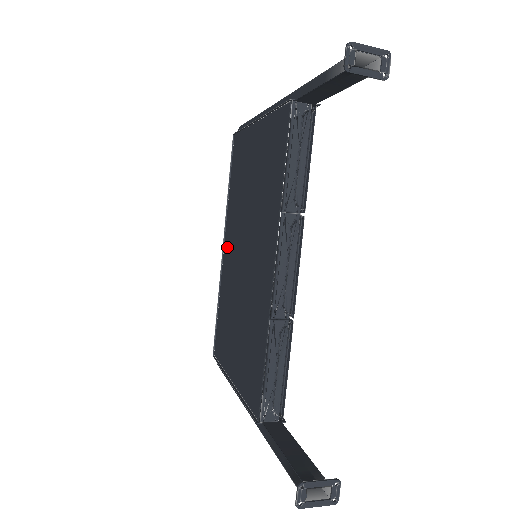
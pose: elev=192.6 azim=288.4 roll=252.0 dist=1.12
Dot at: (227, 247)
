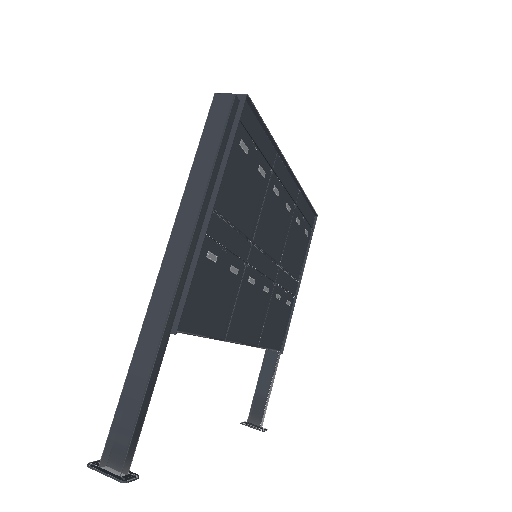
Dot at: occluded
